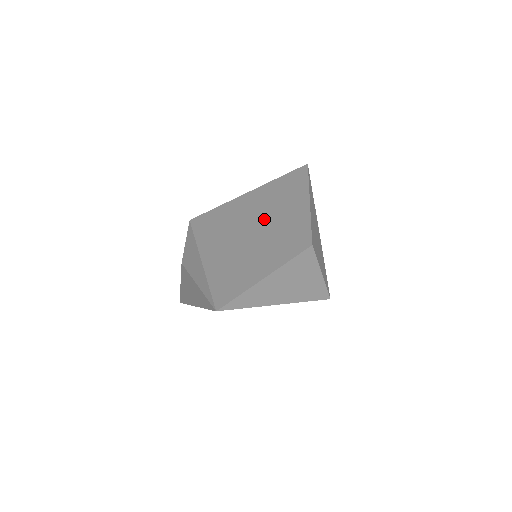
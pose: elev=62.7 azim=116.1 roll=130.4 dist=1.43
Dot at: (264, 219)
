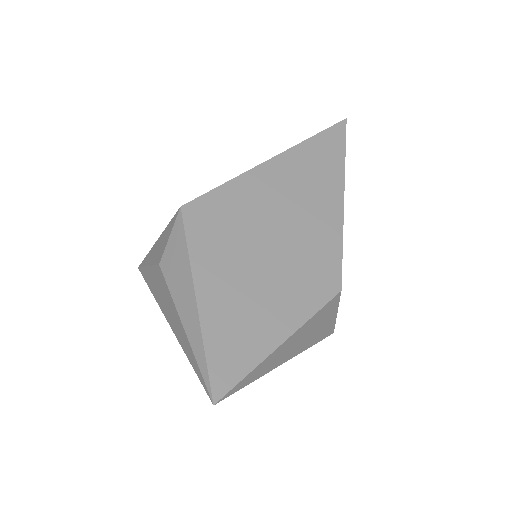
Dot at: (284, 226)
